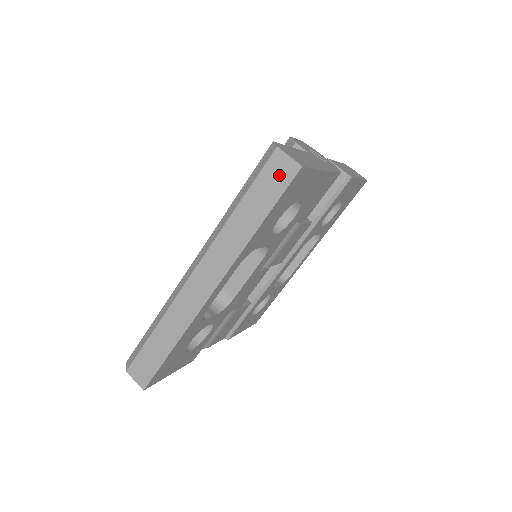
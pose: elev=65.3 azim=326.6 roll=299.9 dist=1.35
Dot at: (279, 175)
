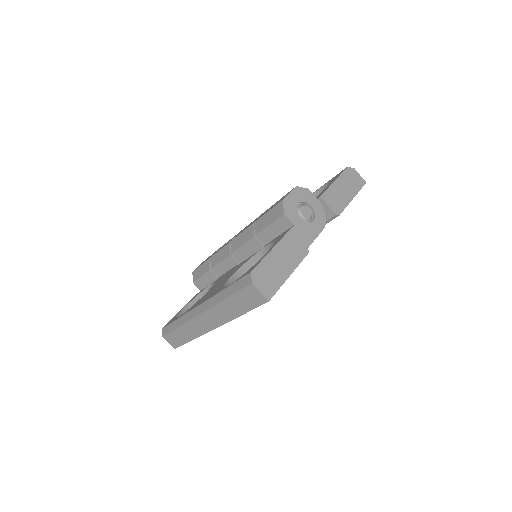
Dot at: (253, 298)
